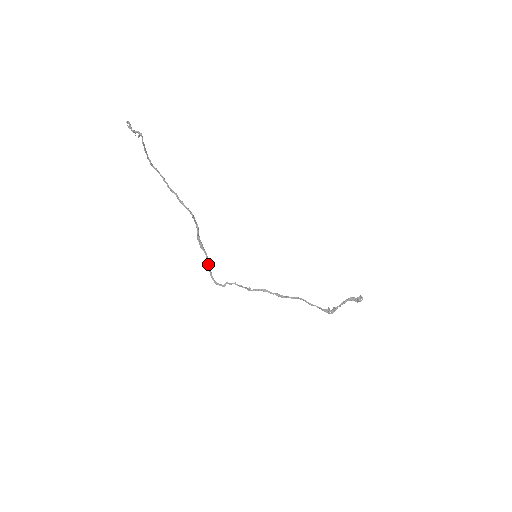
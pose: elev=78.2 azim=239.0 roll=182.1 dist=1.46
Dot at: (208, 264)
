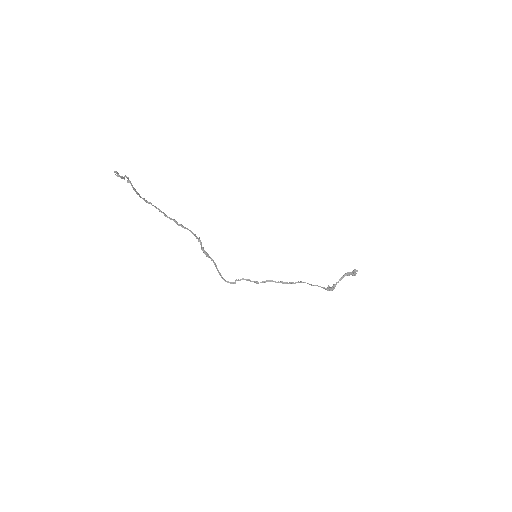
Dot at: (217, 268)
